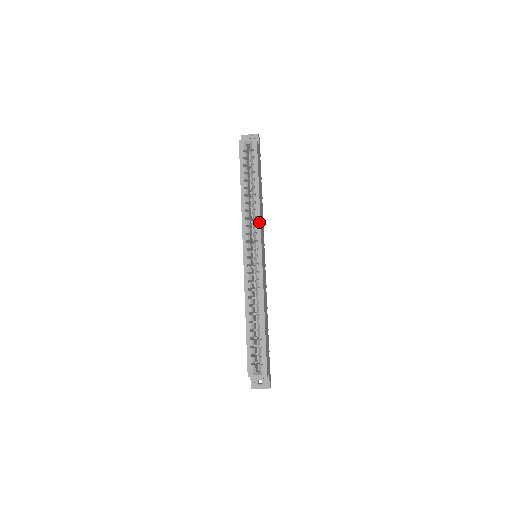
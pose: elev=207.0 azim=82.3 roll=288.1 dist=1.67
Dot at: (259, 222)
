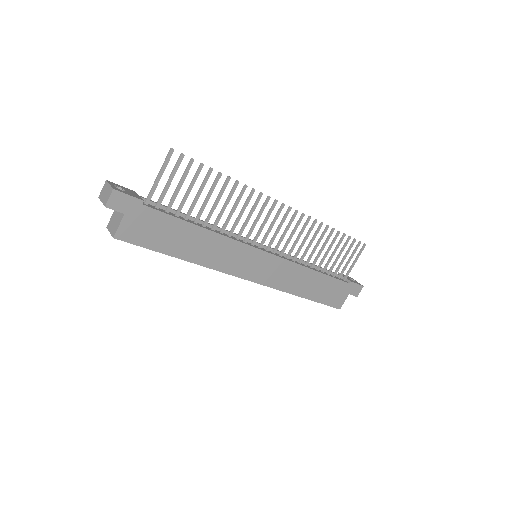
Dot at: (219, 271)
